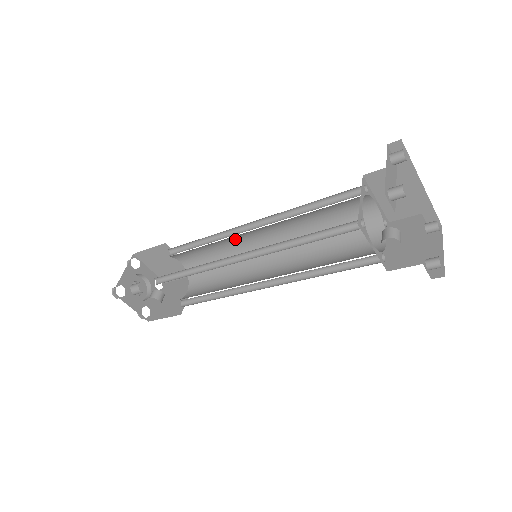
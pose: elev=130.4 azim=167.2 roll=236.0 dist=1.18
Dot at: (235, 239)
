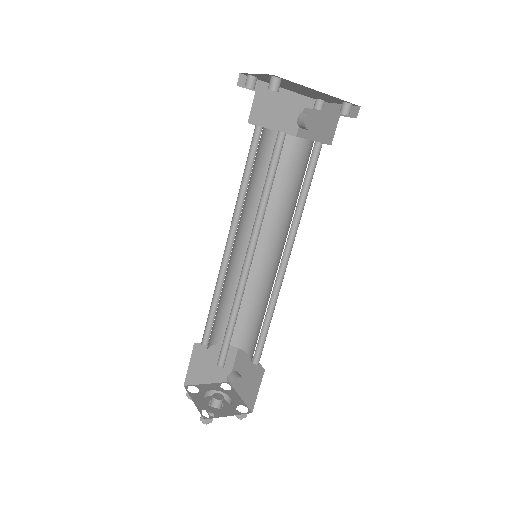
Dot at: (231, 271)
